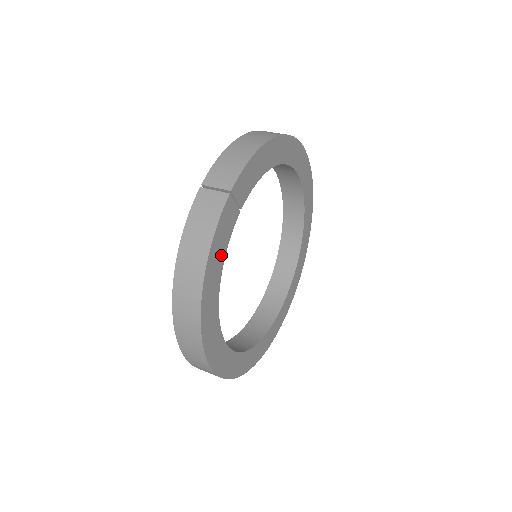
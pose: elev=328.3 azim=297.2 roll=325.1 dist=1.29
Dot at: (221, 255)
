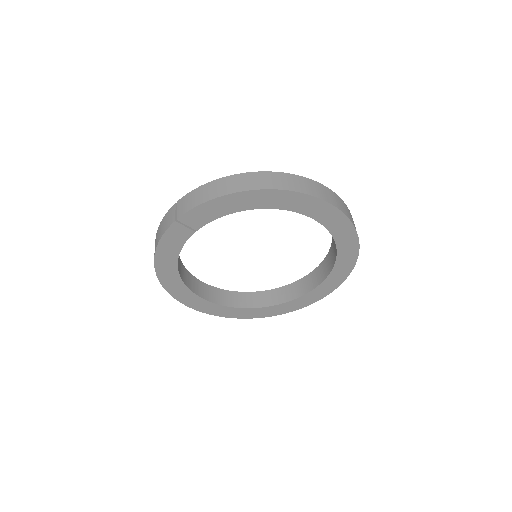
Dot at: (174, 251)
